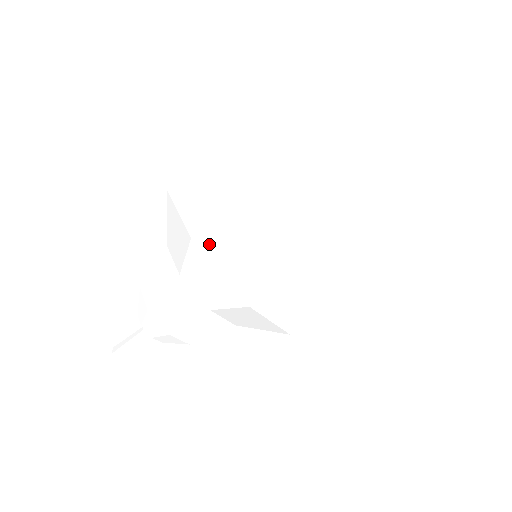
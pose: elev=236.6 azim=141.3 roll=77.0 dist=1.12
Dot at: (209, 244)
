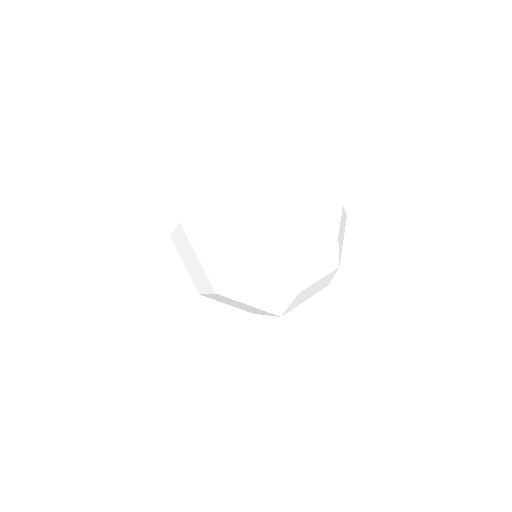
Dot at: (212, 298)
